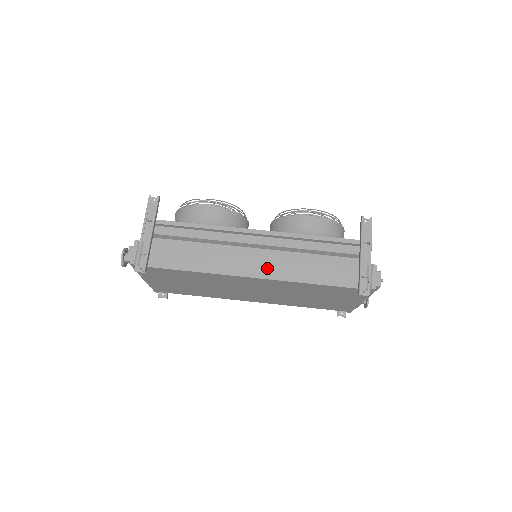
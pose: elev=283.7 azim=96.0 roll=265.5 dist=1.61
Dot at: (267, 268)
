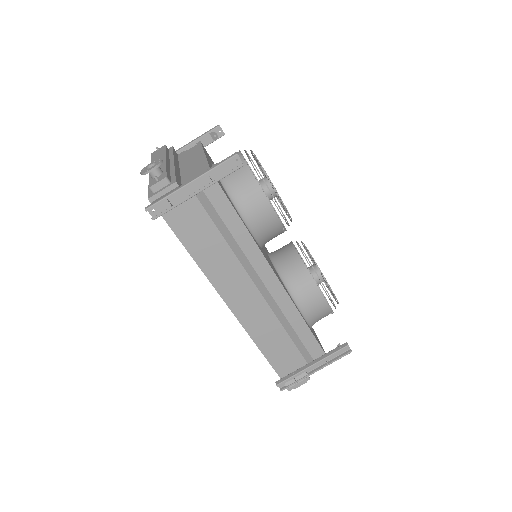
Dot at: (246, 311)
